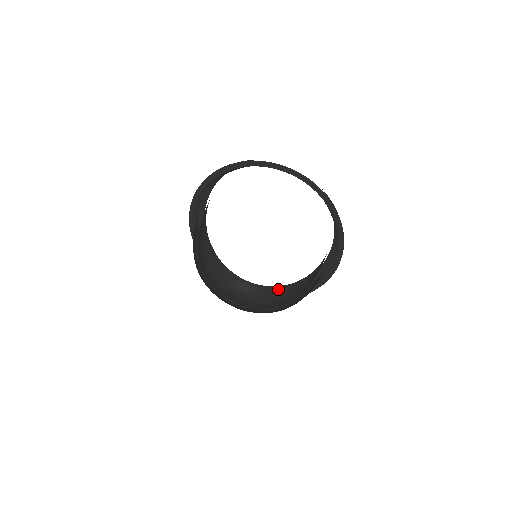
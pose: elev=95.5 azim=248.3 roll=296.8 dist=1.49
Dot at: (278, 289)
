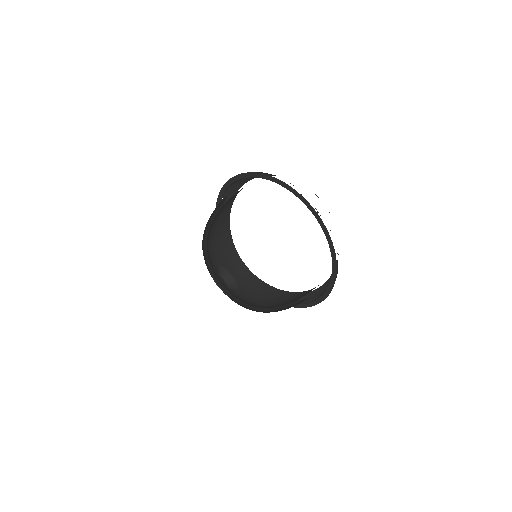
Dot at: (265, 286)
